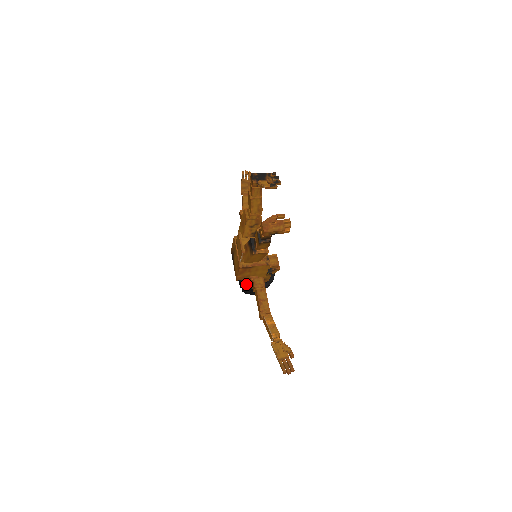
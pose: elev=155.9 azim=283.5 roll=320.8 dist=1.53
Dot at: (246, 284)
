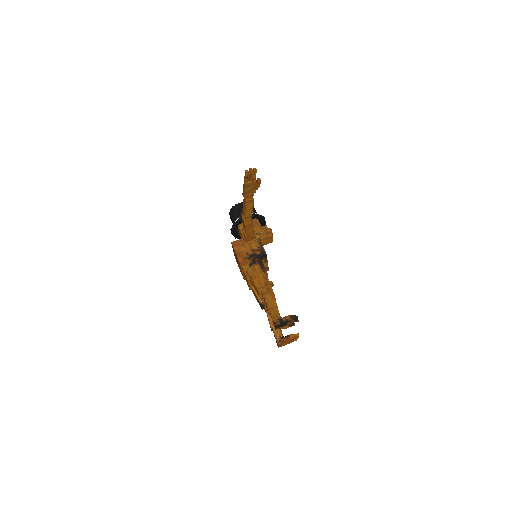
Dot at: occluded
